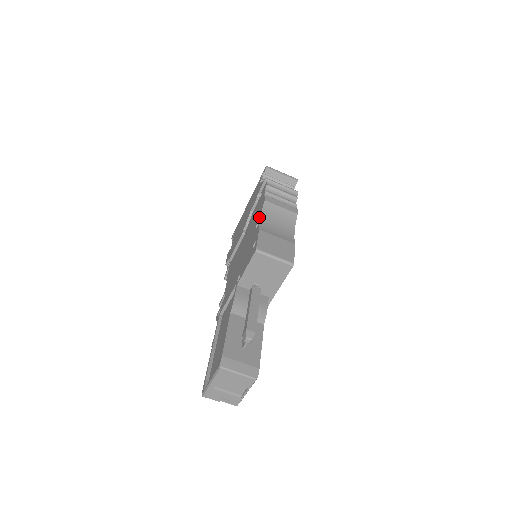
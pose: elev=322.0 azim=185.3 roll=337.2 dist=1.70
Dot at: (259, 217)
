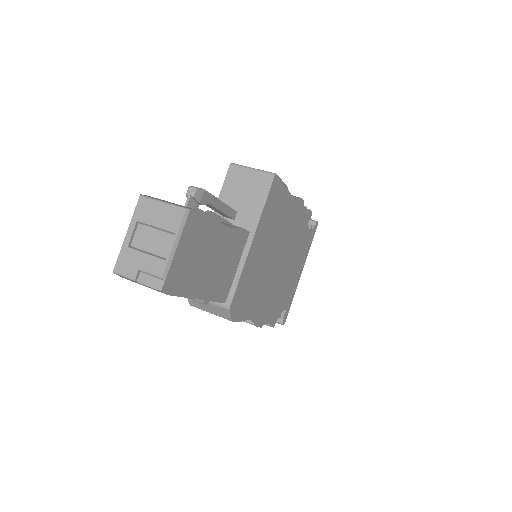
Dot at: occluded
